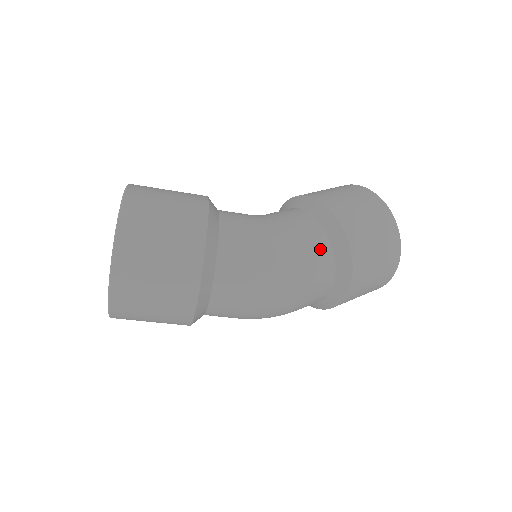
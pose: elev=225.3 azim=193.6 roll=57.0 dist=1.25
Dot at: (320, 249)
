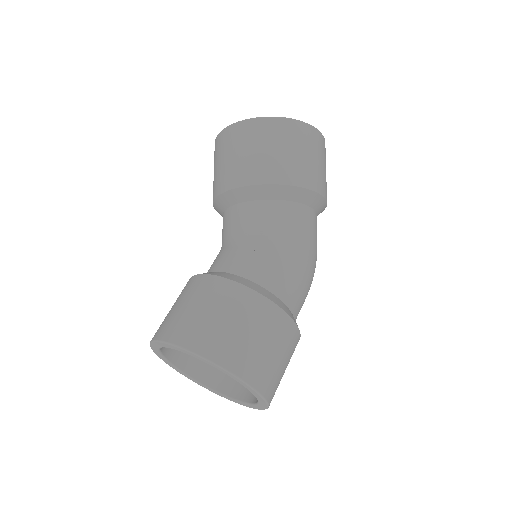
Dot at: (315, 223)
